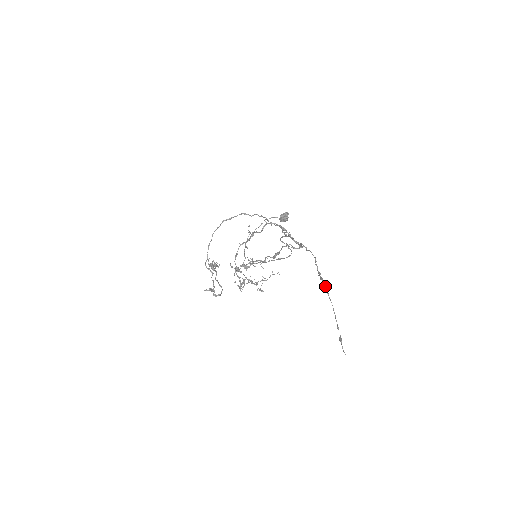
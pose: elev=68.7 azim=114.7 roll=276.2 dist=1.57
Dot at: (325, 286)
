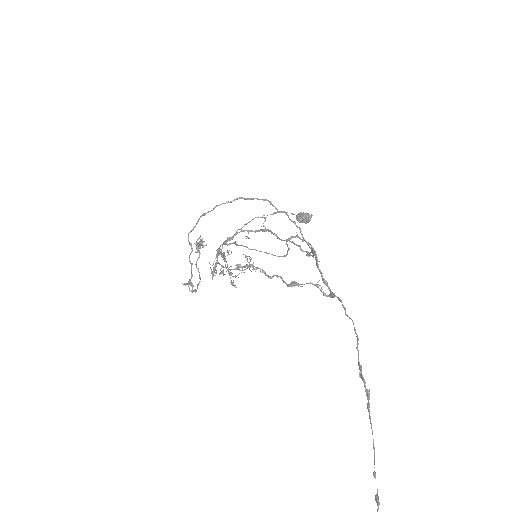
Dot at: (367, 394)
